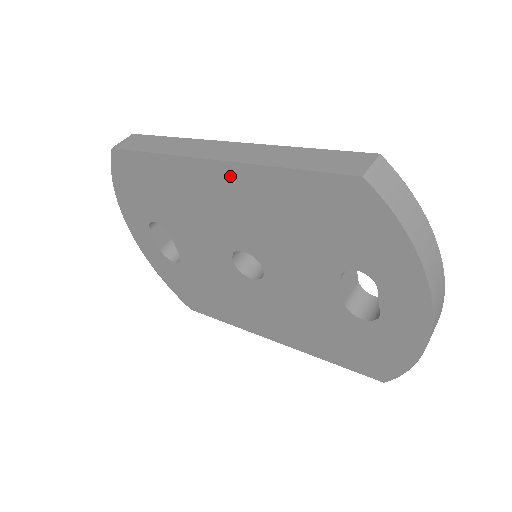
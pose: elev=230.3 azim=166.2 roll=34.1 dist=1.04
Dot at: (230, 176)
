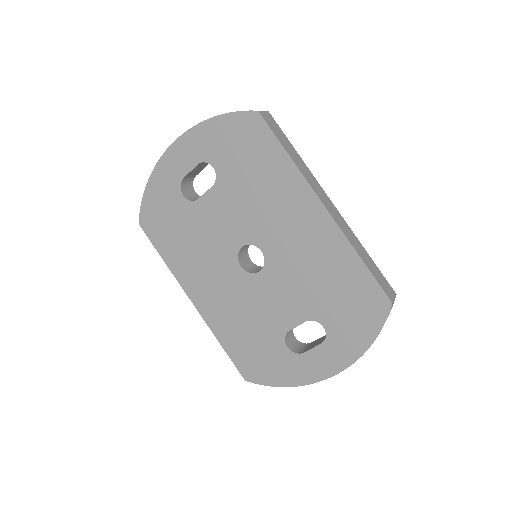
Dot at: (322, 223)
